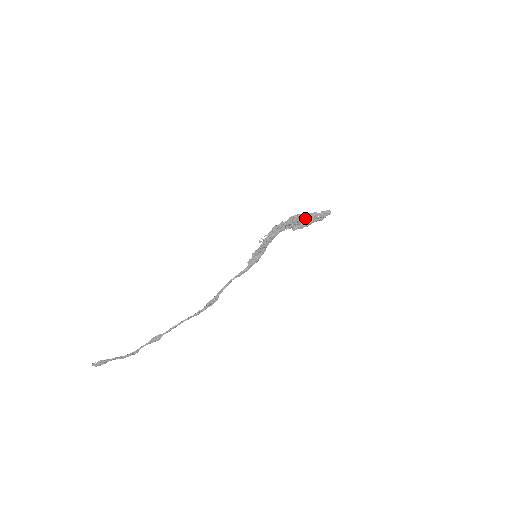
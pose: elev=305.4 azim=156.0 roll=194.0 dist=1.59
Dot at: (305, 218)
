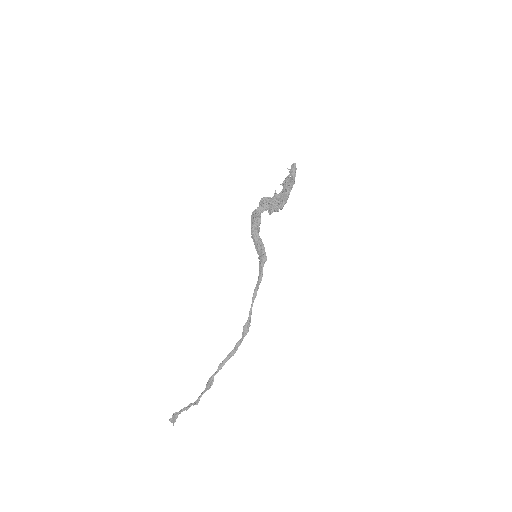
Dot at: (283, 191)
